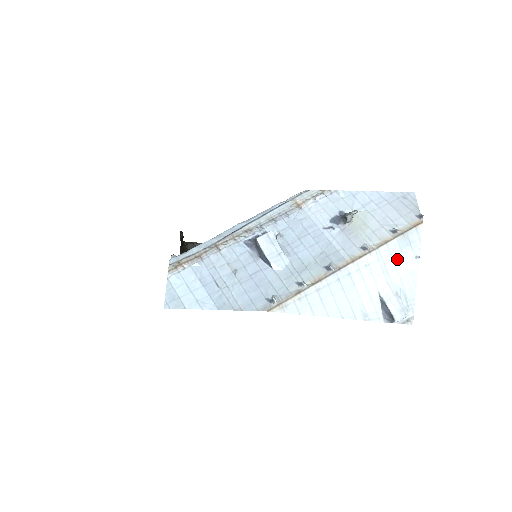
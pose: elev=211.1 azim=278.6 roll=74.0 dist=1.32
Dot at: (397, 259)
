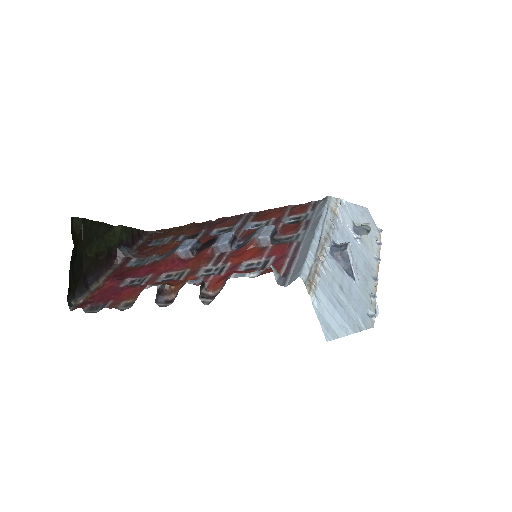
Dot at: occluded
